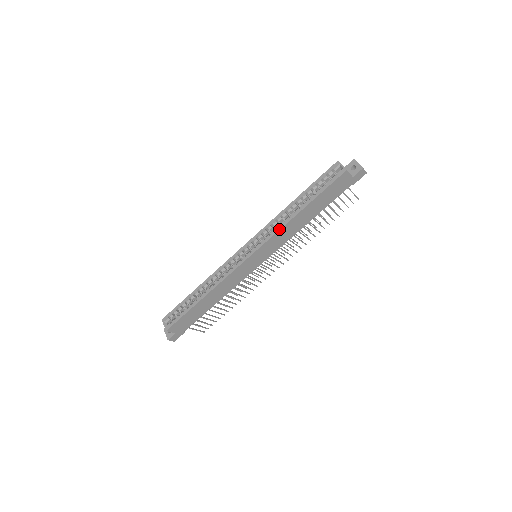
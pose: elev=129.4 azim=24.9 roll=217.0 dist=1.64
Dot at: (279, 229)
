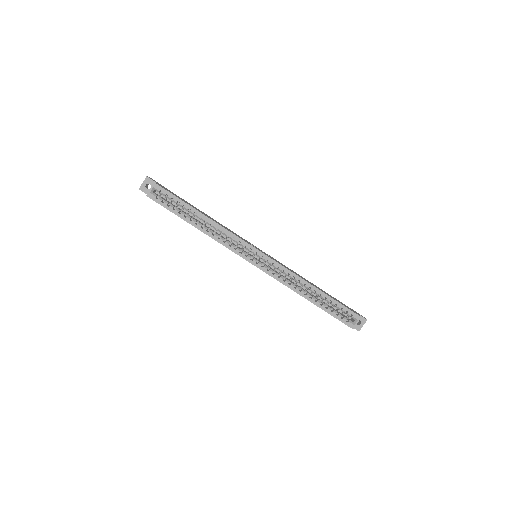
Dot at: (286, 285)
